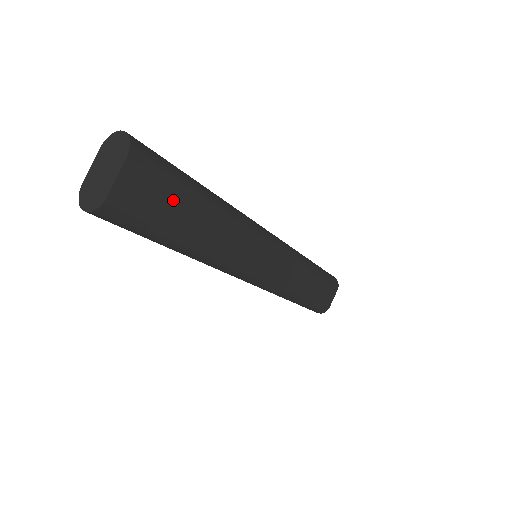
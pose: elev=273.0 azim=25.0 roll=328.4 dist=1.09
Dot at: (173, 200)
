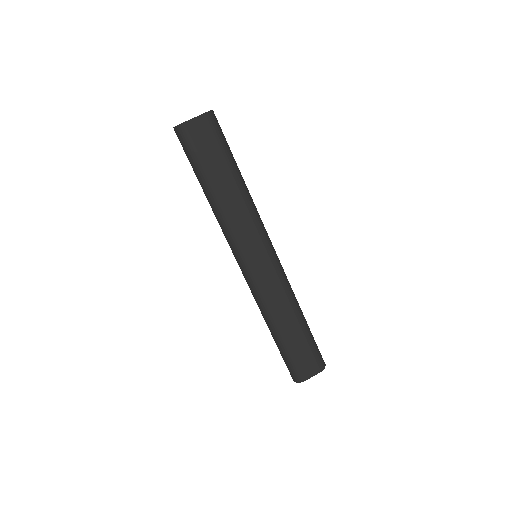
Dot at: (215, 154)
